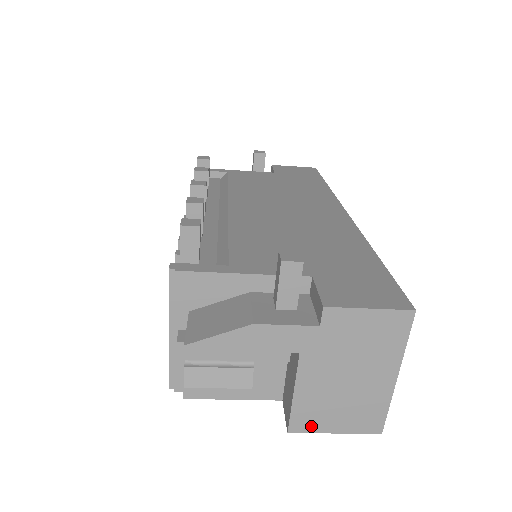
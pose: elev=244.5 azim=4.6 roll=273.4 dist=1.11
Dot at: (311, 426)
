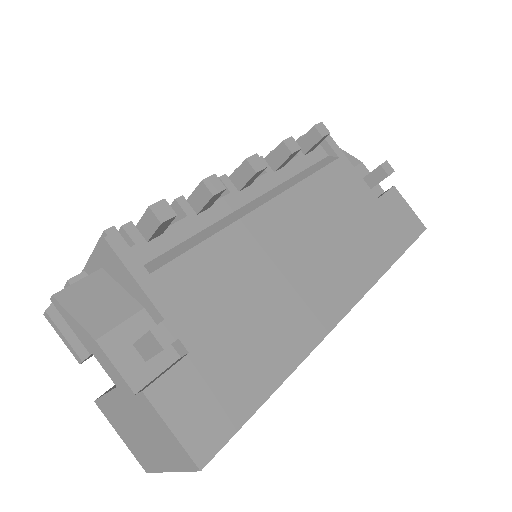
Dot at: (108, 417)
